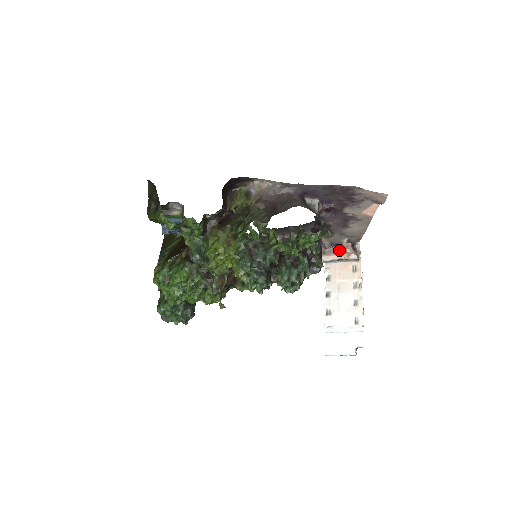
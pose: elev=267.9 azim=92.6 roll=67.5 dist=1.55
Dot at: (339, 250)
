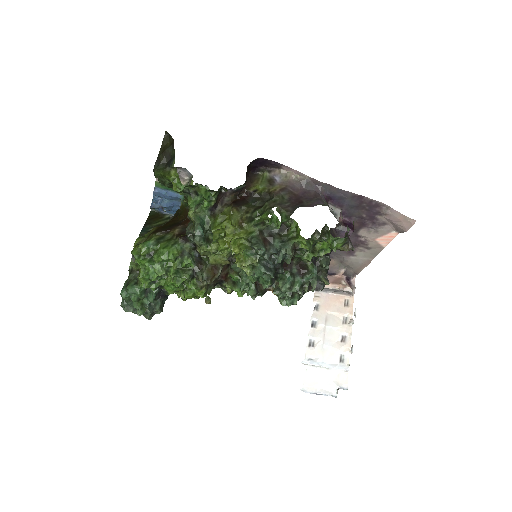
Dot at: (333, 280)
